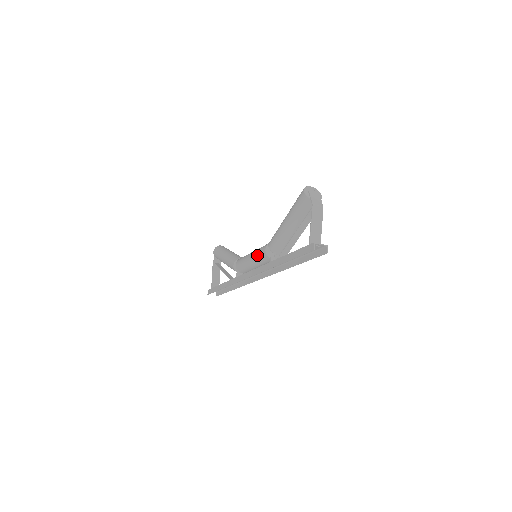
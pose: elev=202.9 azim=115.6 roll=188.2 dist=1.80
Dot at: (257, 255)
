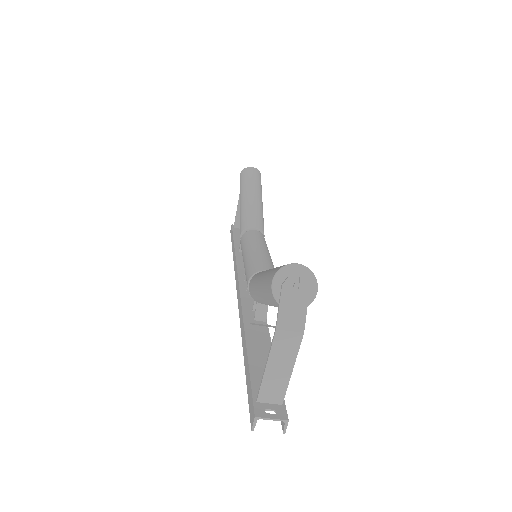
Dot at: (245, 273)
